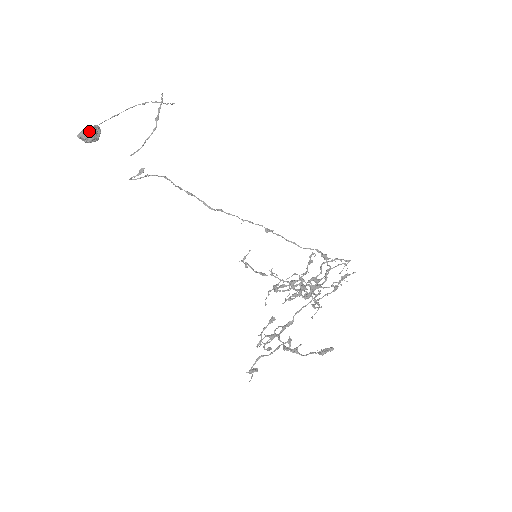
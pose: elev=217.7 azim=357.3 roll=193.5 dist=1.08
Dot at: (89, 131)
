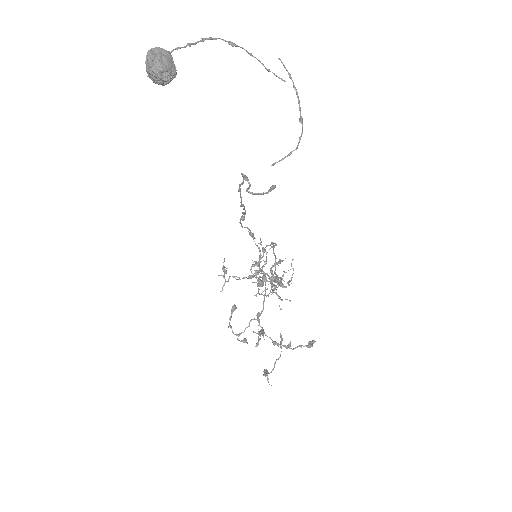
Dot at: (174, 69)
